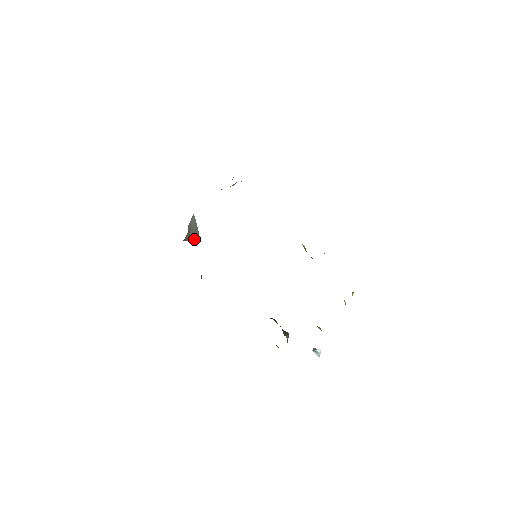
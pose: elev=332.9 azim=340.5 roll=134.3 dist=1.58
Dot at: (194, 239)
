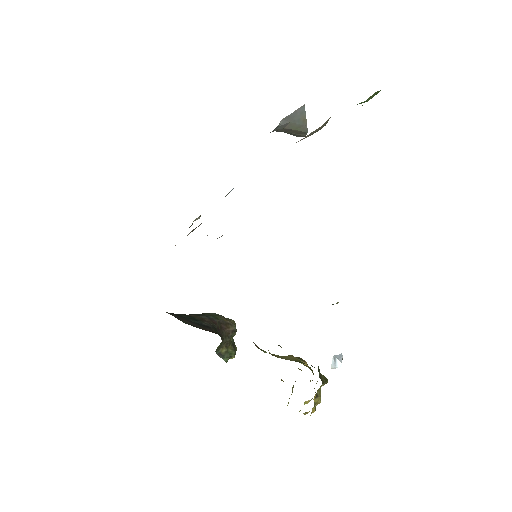
Dot at: (298, 134)
